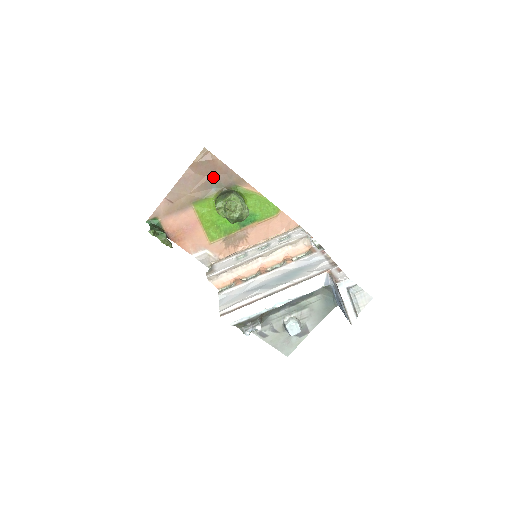
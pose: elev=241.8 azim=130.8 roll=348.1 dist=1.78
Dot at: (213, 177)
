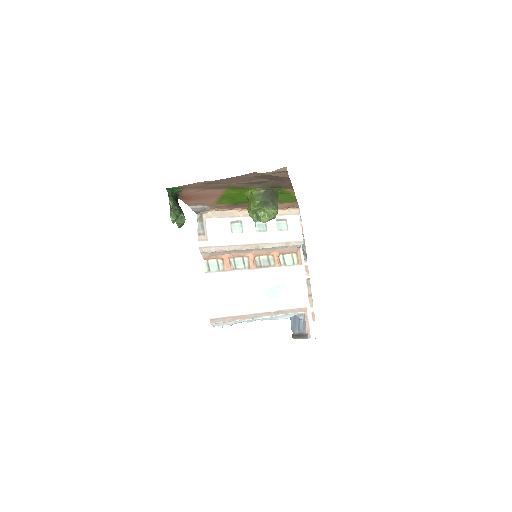
Dot at: (268, 181)
